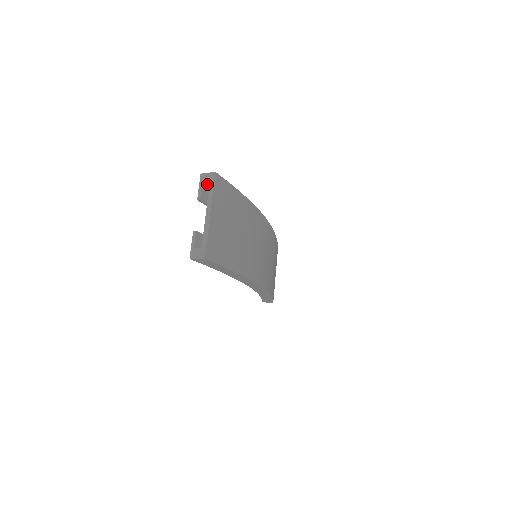
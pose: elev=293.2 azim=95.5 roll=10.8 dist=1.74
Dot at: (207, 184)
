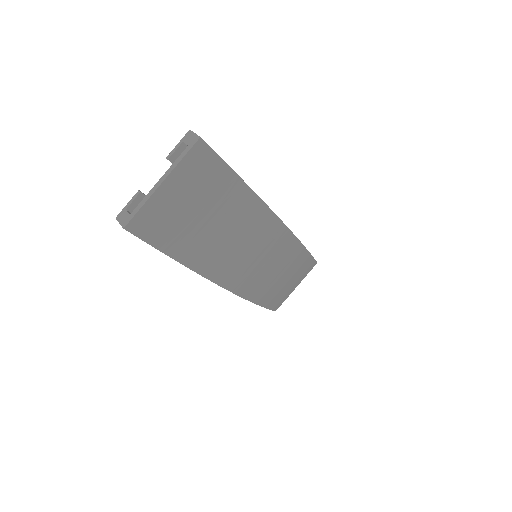
Dot at: occluded
